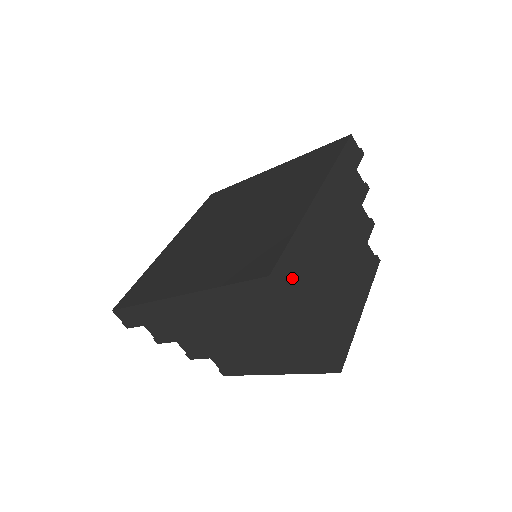
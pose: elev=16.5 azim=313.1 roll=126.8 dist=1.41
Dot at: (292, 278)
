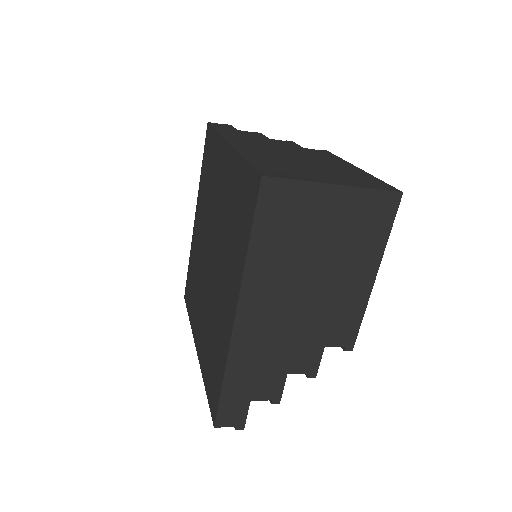
Dot at: (280, 172)
